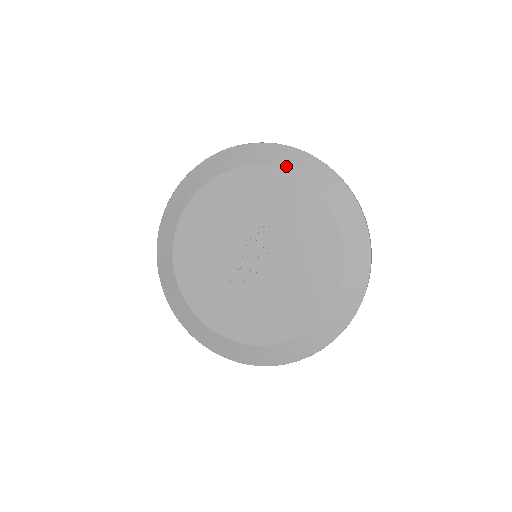
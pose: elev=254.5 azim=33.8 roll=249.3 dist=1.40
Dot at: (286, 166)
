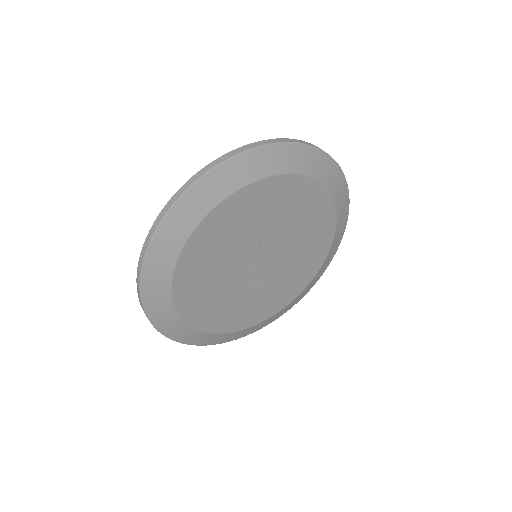
Dot at: (261, 173)
